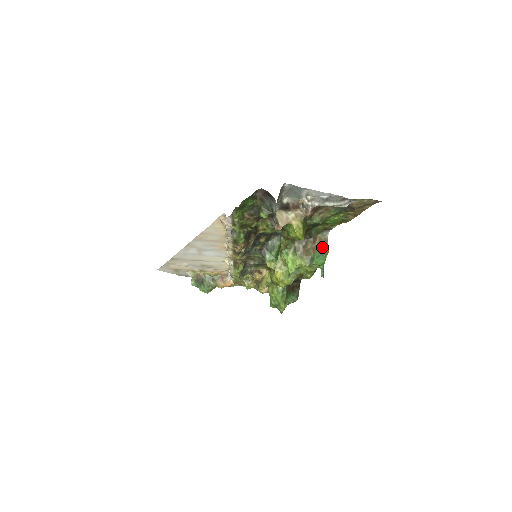
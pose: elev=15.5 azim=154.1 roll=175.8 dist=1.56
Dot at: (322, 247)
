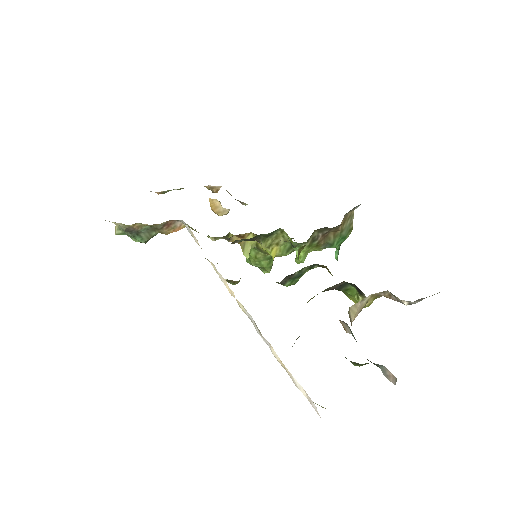
Dot at: (346, 227)
